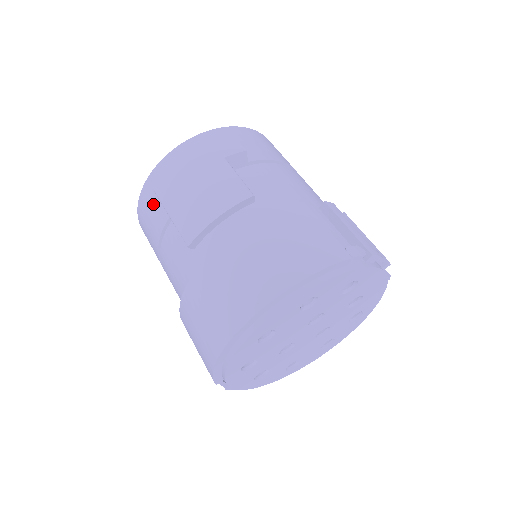
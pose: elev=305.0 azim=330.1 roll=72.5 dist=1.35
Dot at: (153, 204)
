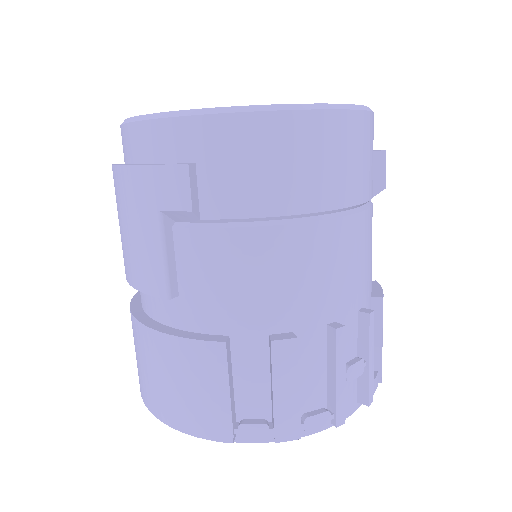
Dot at: occluded
